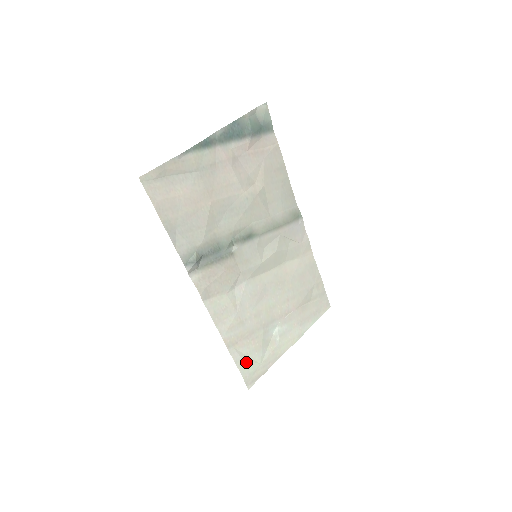
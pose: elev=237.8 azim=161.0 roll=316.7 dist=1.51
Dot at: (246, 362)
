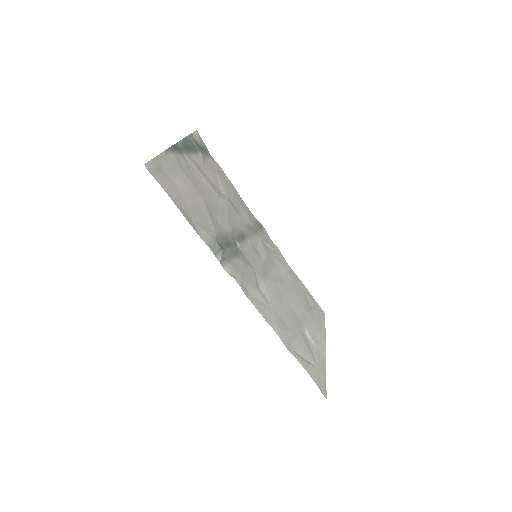
Dot at: (308, 366)
